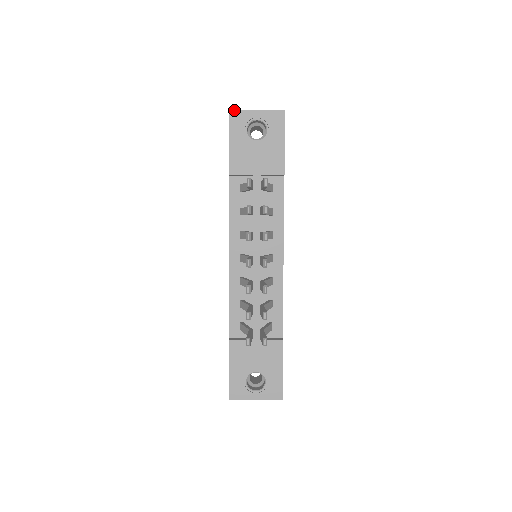
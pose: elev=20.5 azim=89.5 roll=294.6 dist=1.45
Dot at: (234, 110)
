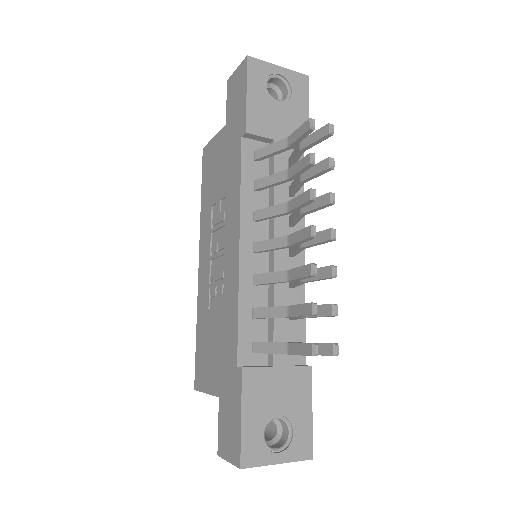
Dot at: (253, 57)
